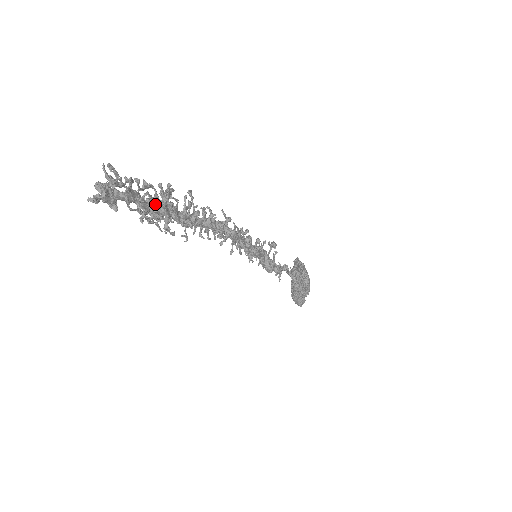
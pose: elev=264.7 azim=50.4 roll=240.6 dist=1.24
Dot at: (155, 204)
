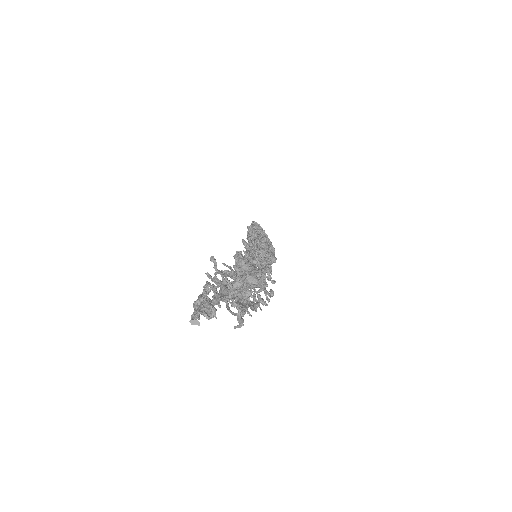
Dot at: (266, 305)
